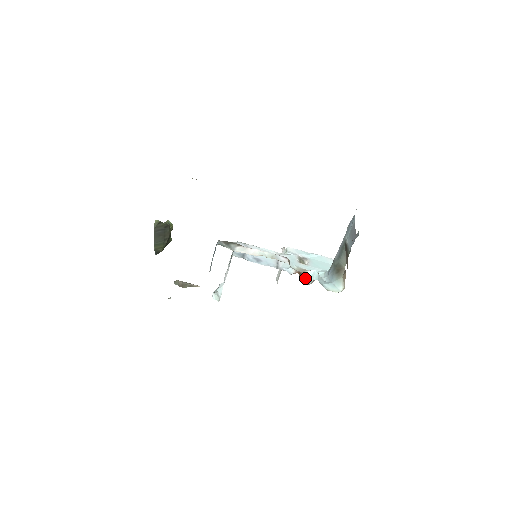
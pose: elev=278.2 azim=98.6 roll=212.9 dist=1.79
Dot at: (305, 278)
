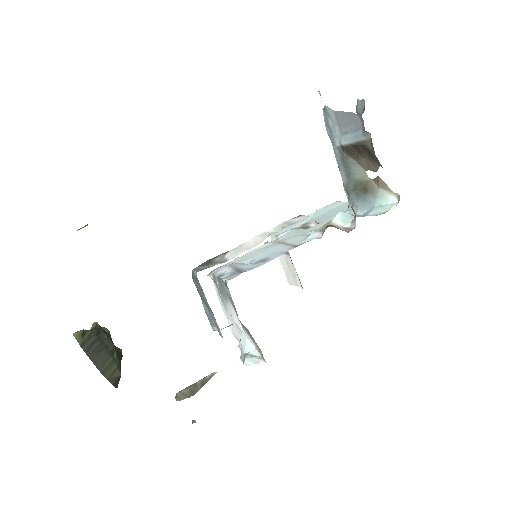
Dot at: occluded
